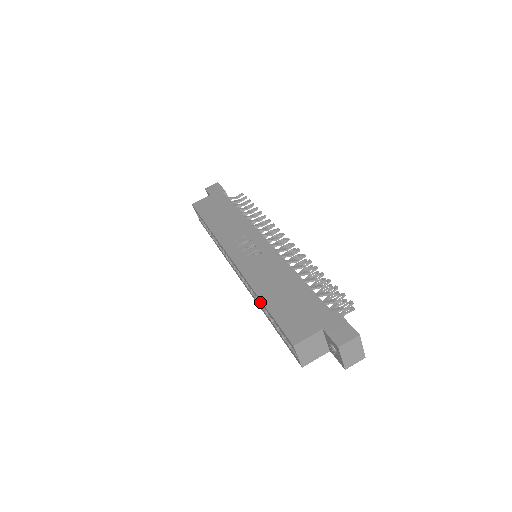
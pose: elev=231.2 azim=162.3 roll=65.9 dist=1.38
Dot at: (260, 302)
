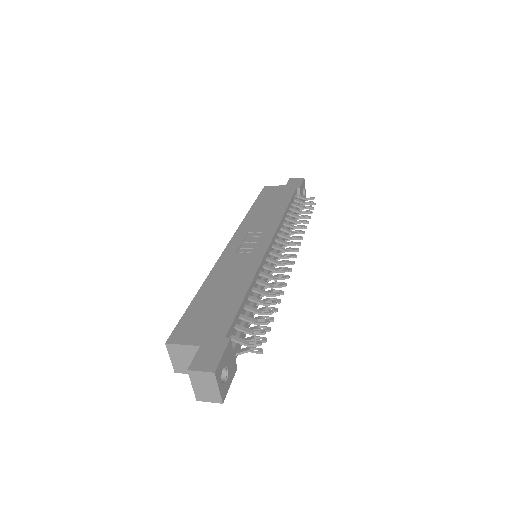
Dot at: occluded
